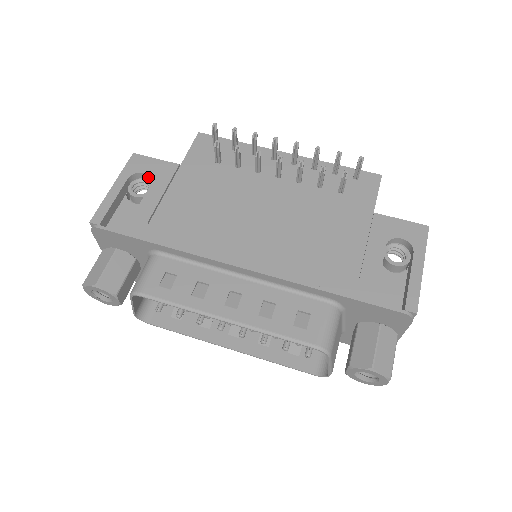
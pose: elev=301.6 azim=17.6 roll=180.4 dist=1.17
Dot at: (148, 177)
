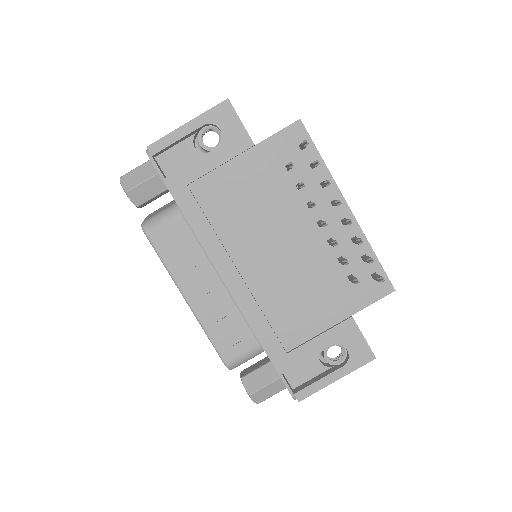
Dot at: (222, 134)
